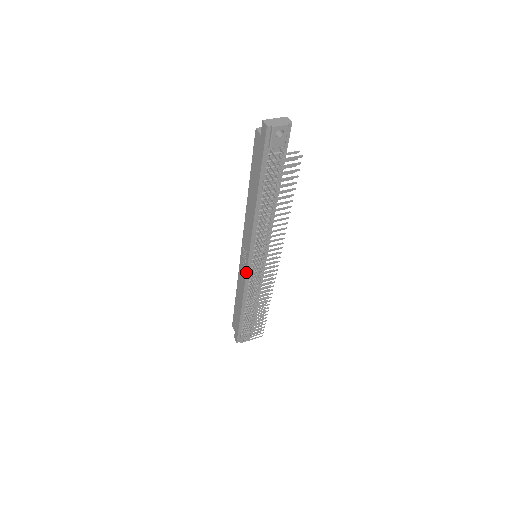
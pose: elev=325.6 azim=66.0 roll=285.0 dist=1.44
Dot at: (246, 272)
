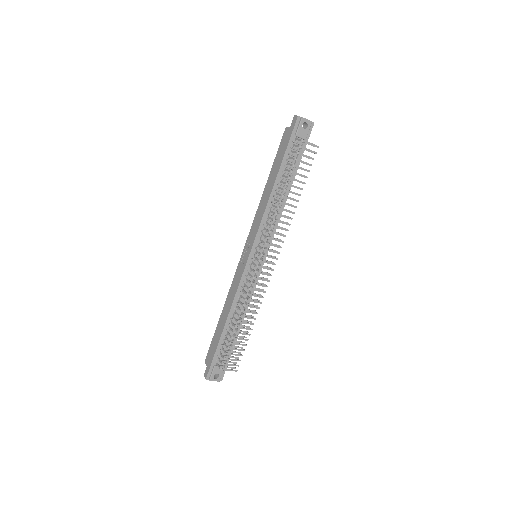
Dot at: (244, 268)
